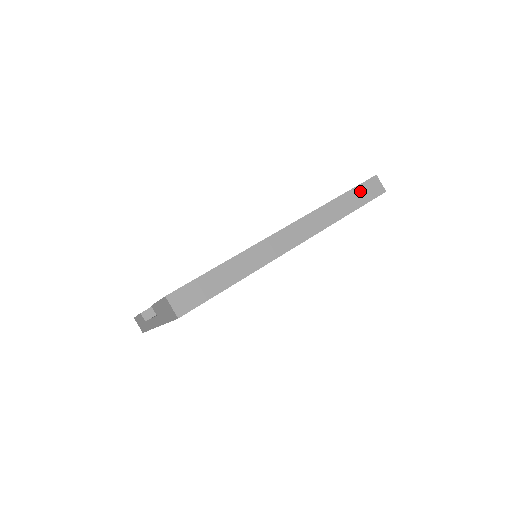
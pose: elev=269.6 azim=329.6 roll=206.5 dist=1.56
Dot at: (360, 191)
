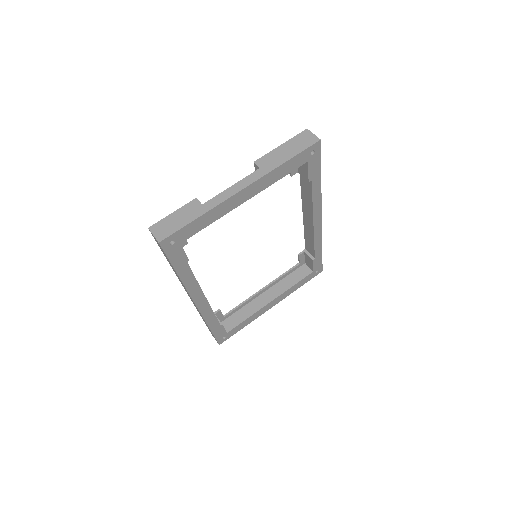
Dot at: occluded
